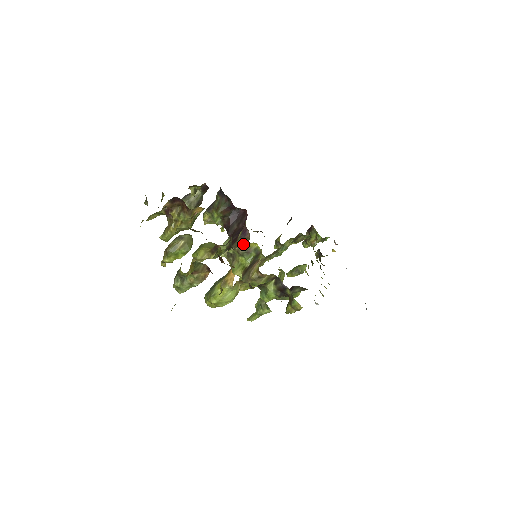
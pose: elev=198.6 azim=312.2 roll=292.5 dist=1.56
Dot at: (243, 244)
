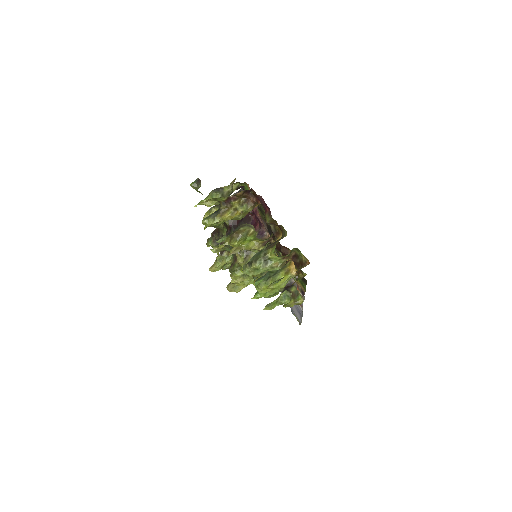
Dot at: occluded
